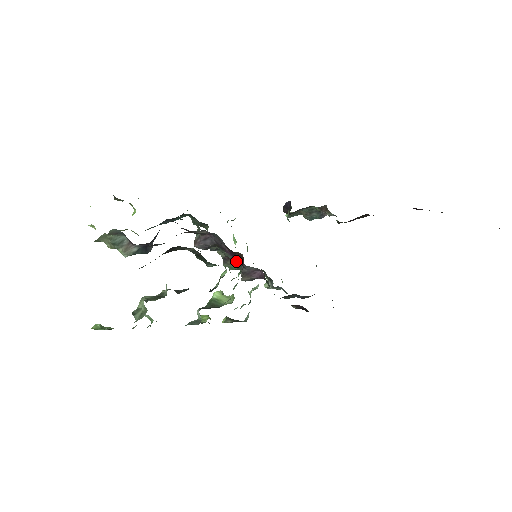
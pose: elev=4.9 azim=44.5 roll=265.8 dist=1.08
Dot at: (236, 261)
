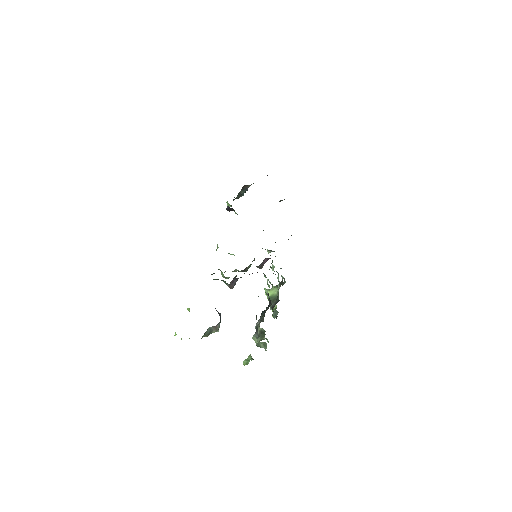
Dot at: occluded
